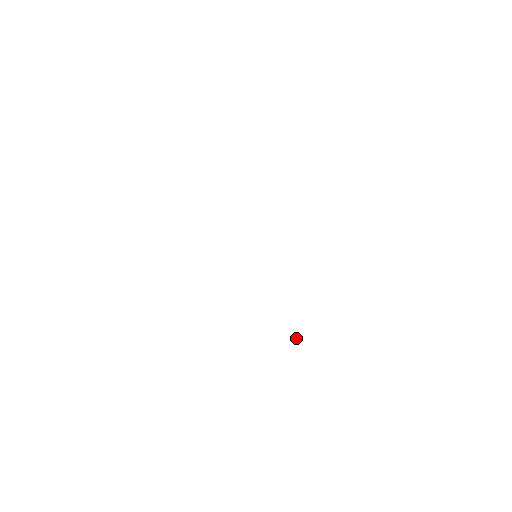
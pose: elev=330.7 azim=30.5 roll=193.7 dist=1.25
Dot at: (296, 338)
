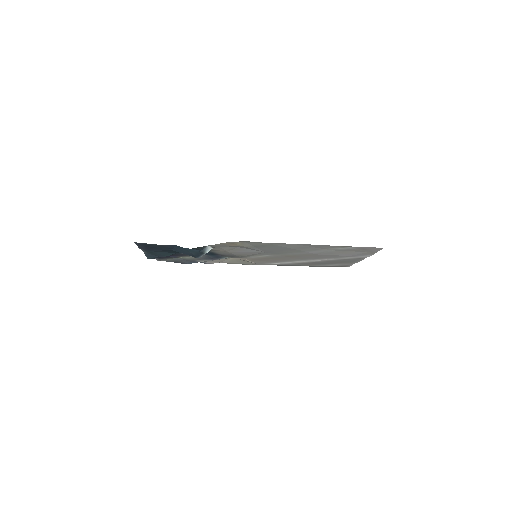
Dot at: occluded
